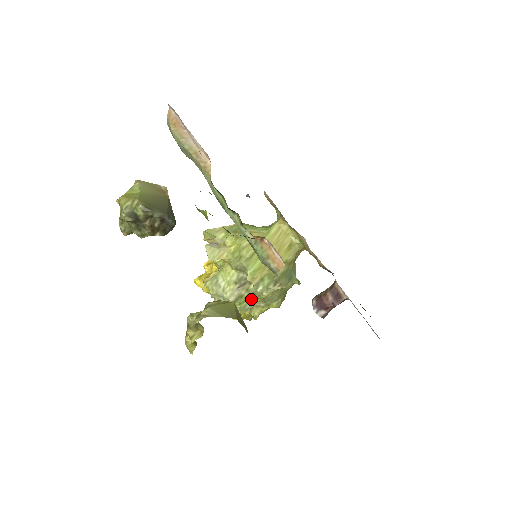
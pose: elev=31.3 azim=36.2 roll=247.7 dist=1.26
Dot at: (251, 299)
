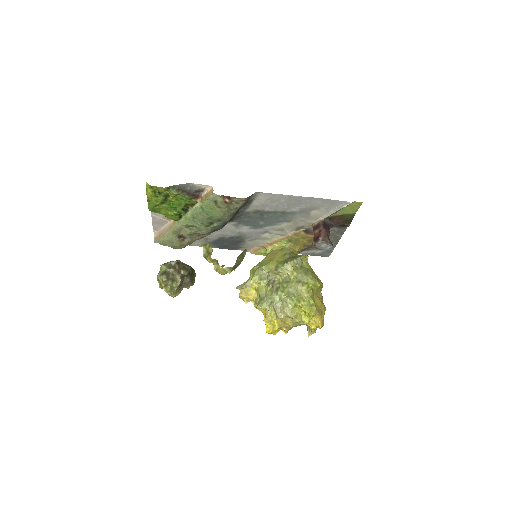
Dot at: (288, 286)
